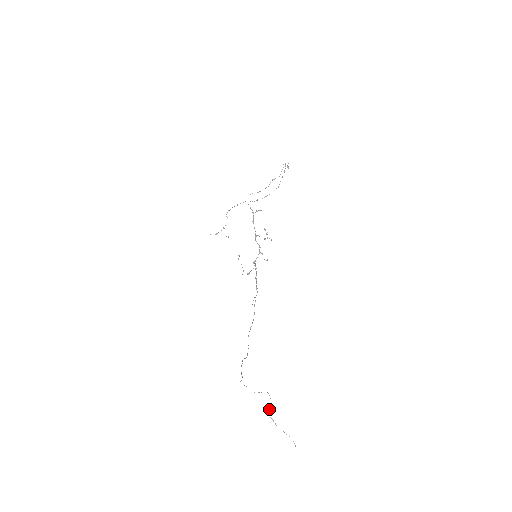
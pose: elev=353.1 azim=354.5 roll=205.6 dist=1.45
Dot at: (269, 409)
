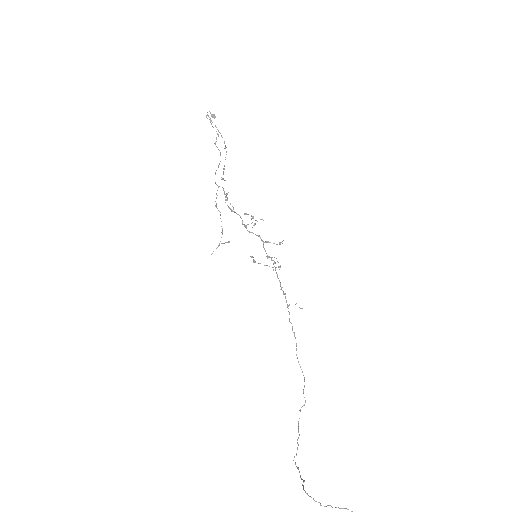
Dot at: occluded
